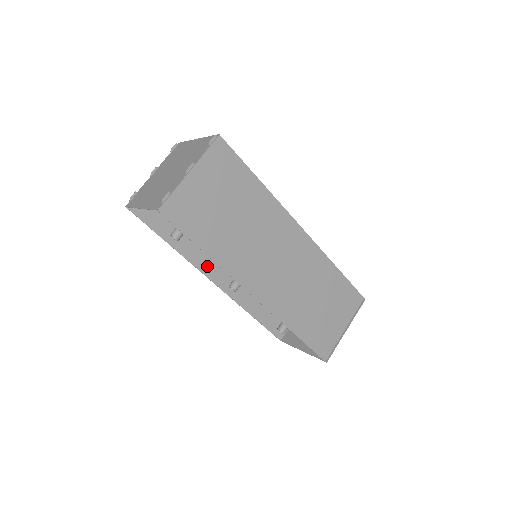
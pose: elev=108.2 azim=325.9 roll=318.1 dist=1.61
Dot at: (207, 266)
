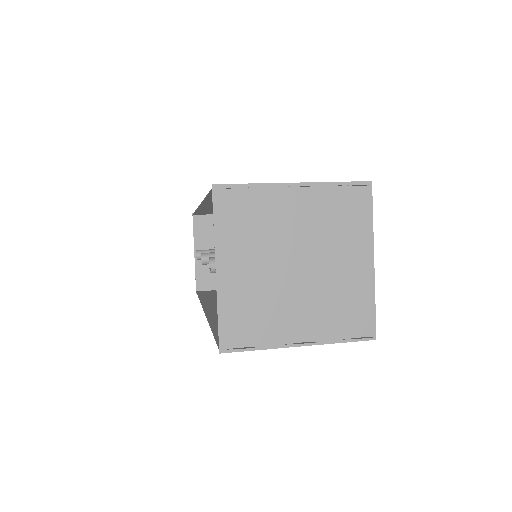
Dot at: (214, 306)
